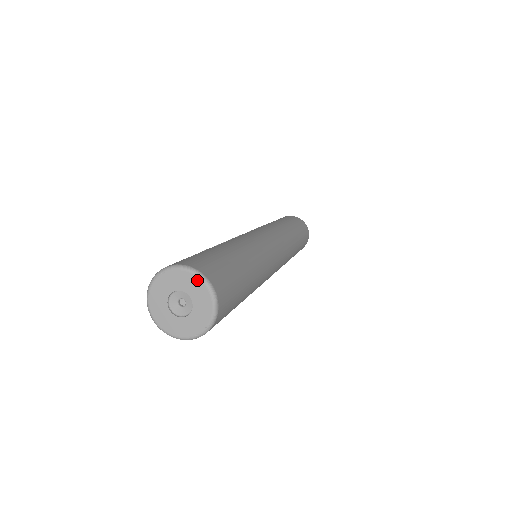
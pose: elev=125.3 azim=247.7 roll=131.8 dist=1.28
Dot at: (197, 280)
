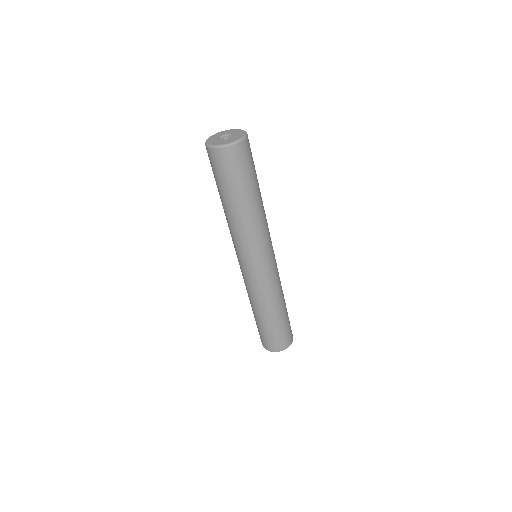
Dot at: (243, 134)
